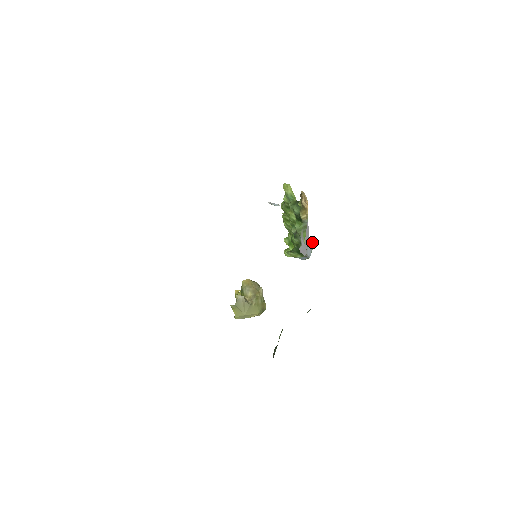
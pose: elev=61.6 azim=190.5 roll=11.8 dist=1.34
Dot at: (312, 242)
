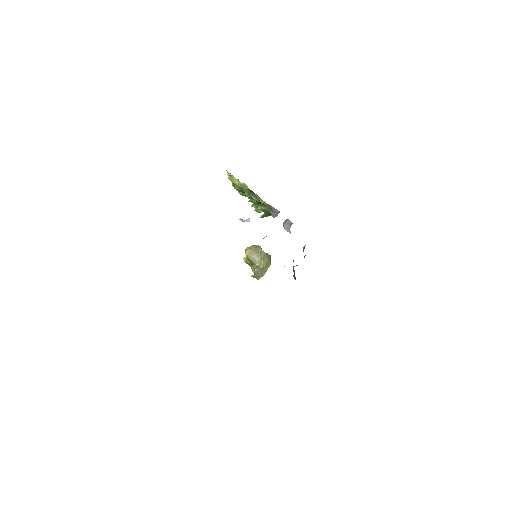
Dot at: (286, 224)
